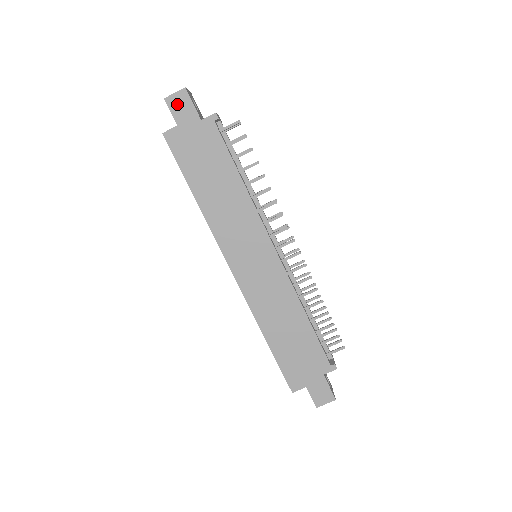
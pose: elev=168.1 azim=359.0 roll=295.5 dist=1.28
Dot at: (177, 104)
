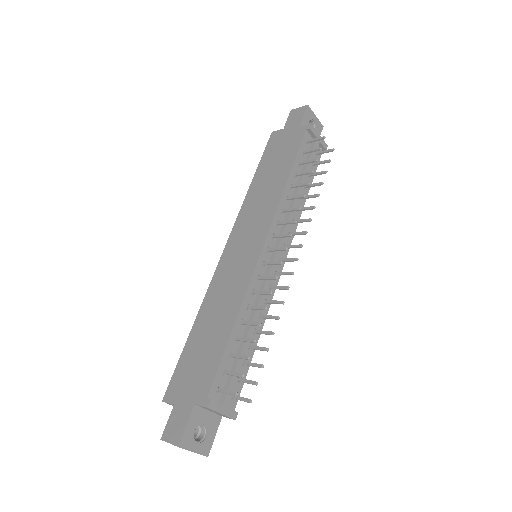
Dot at: (295, 115)
